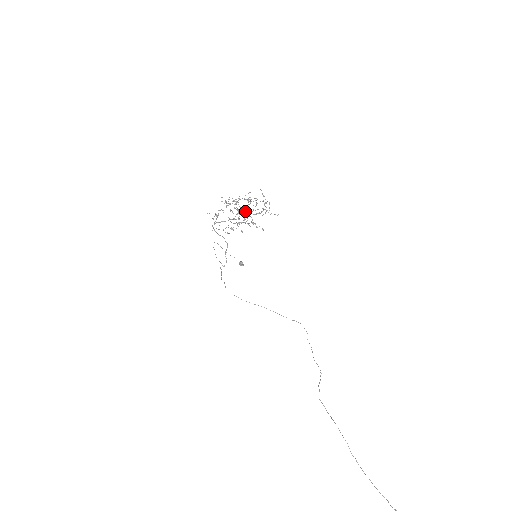
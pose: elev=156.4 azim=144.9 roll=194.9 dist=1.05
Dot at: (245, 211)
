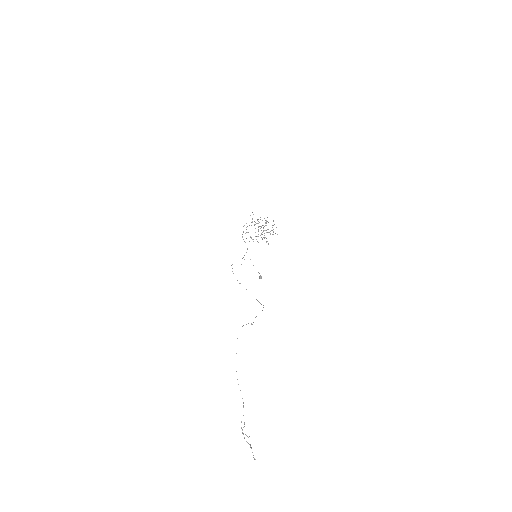
Dot at: occluded
